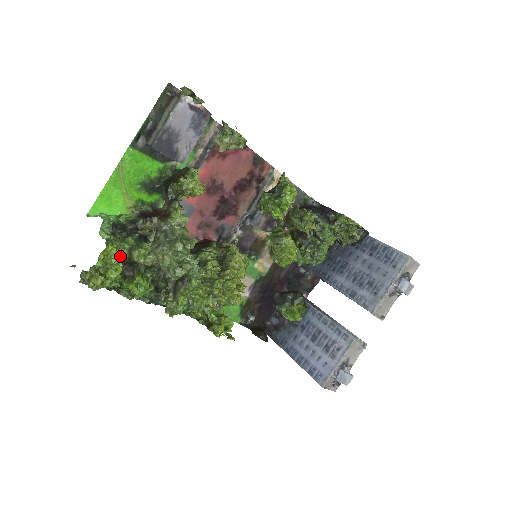
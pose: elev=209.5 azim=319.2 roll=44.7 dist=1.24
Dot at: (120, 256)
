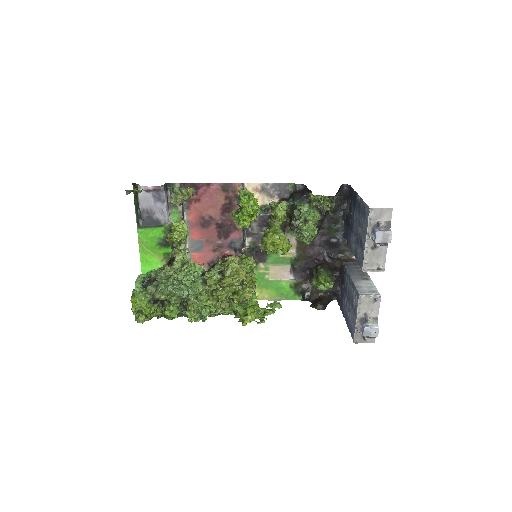
Dot at: (144, 300)
